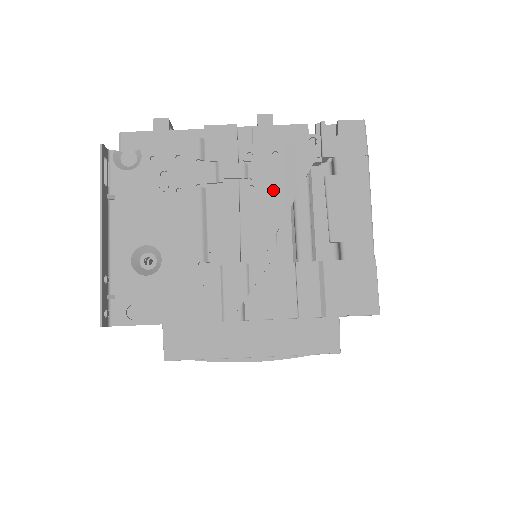
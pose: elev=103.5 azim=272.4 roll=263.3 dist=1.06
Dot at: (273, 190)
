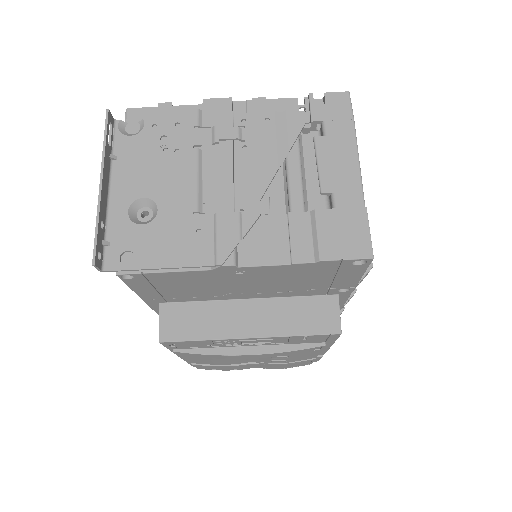
Dot at: (265, 149)
